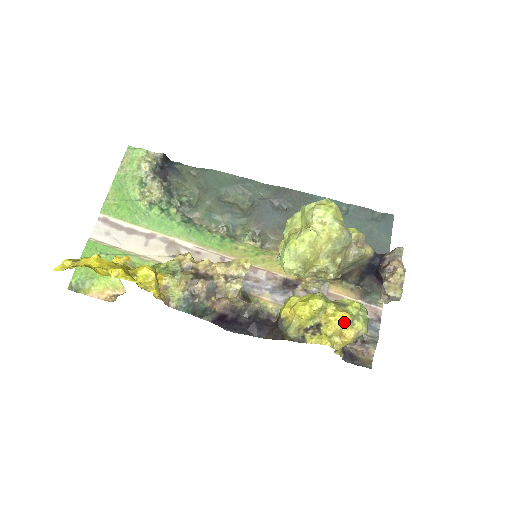
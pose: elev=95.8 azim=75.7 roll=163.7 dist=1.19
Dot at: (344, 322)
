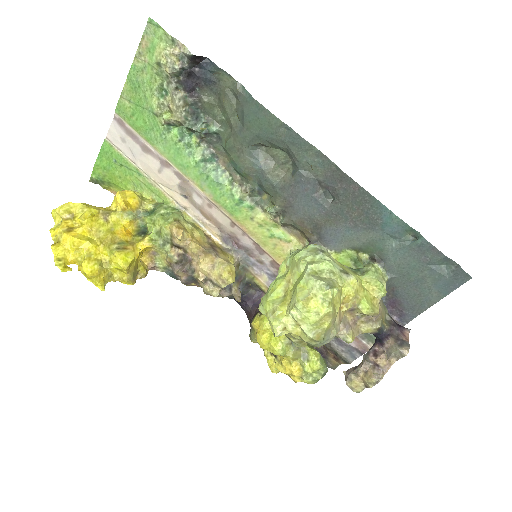
Dot at: (292, 374)
